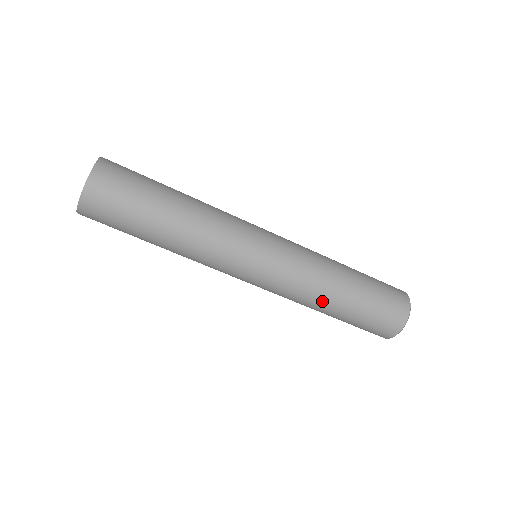
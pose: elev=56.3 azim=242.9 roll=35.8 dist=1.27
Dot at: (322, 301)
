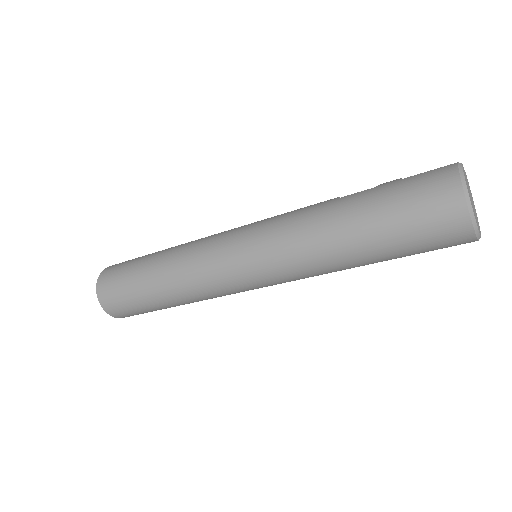
Dot at: occluded
